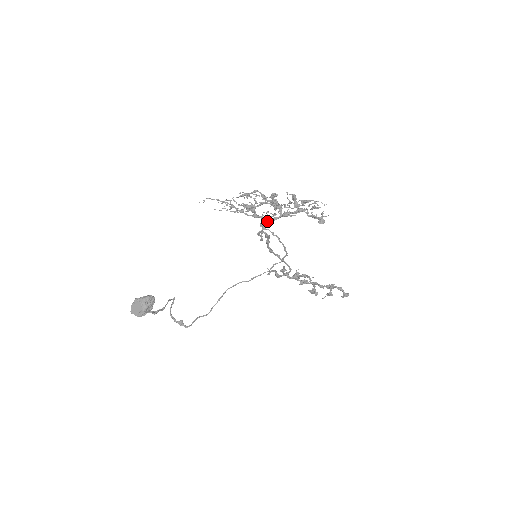
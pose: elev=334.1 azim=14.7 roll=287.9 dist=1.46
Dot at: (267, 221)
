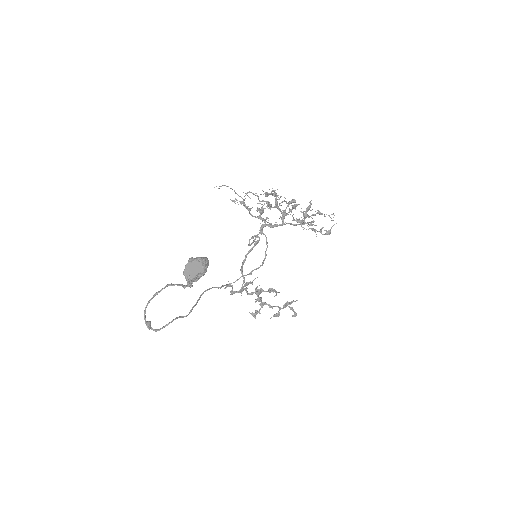
Dot at: (269, 226)
